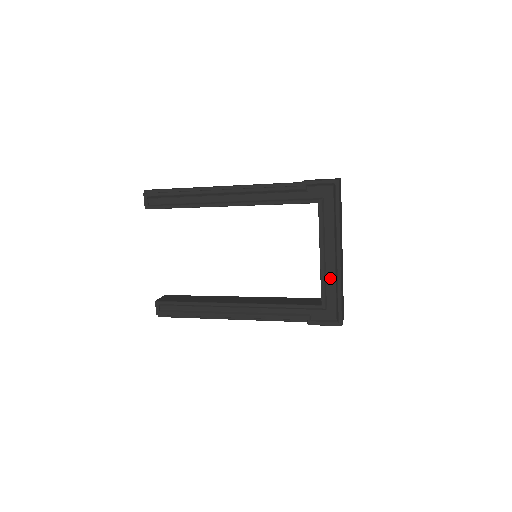
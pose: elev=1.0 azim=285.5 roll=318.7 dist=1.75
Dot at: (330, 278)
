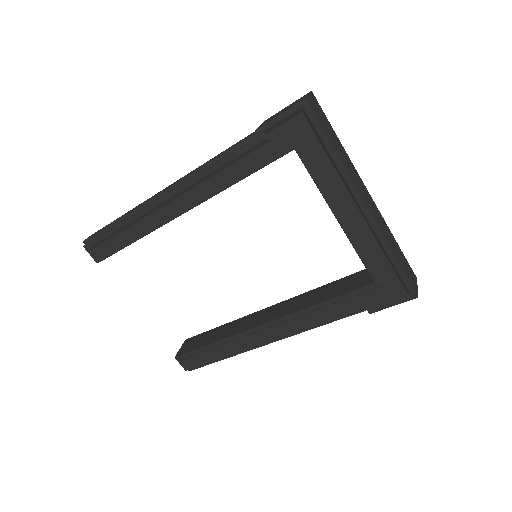
Dot at: (368, 242)
